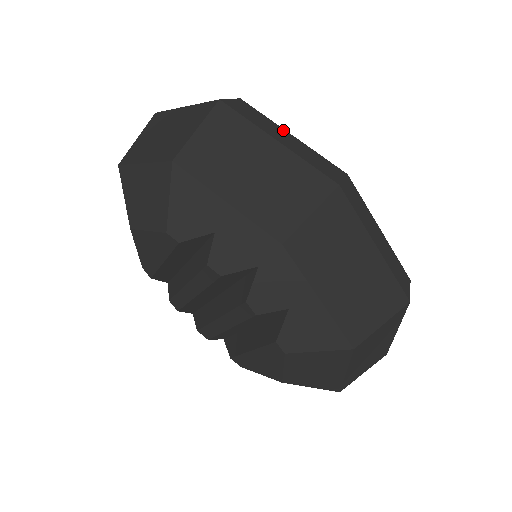
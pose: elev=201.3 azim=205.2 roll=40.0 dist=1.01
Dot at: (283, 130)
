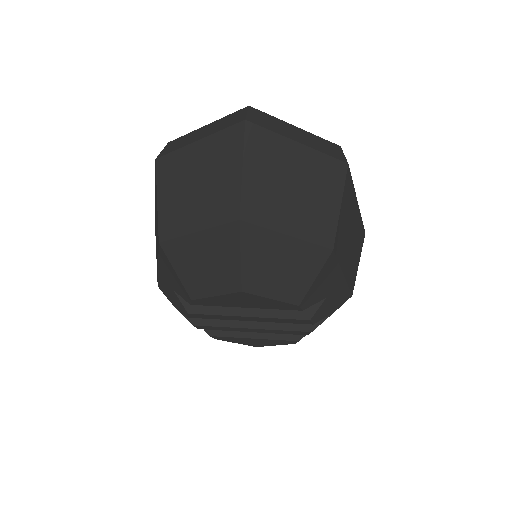
Dot at: occluded
